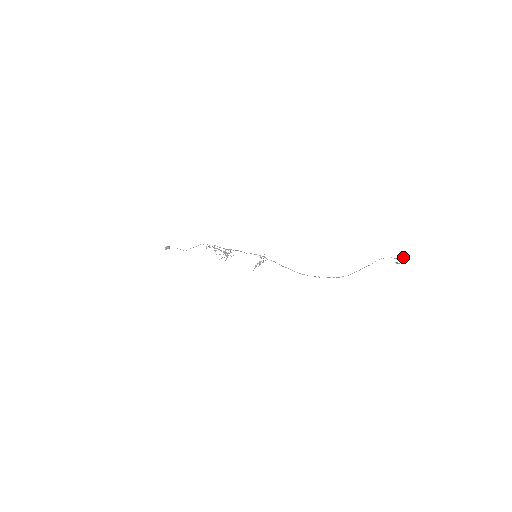
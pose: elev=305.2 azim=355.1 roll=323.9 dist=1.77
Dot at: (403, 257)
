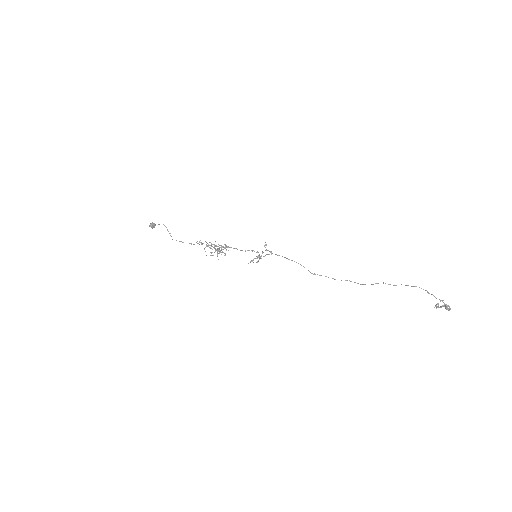
Dot at: (446, 304)
